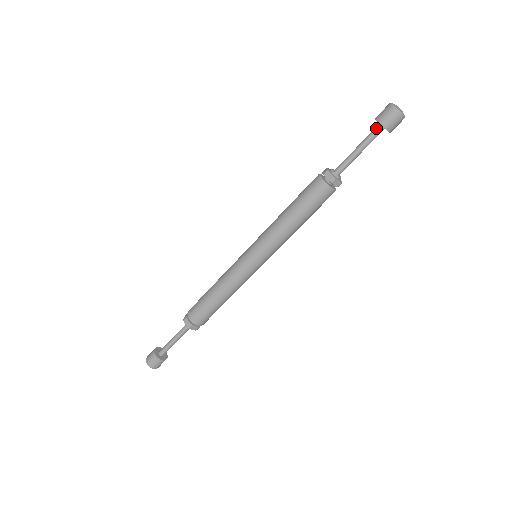
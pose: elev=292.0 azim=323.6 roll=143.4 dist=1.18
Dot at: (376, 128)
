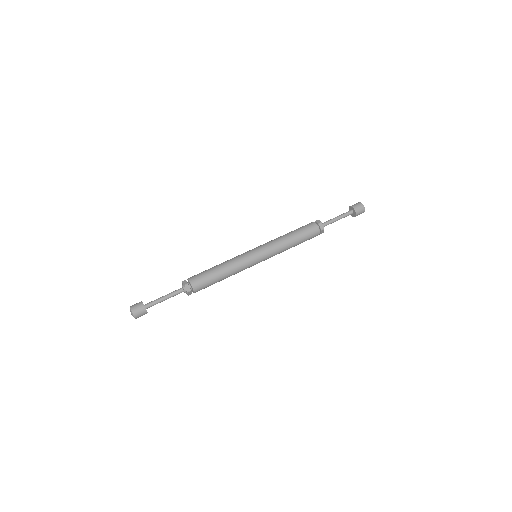
Dot at: (350, 212)
